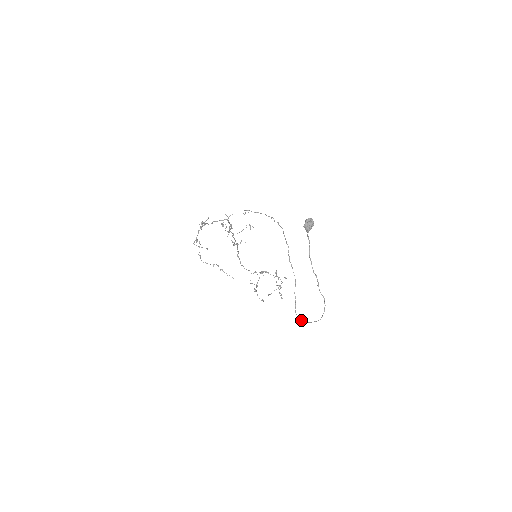
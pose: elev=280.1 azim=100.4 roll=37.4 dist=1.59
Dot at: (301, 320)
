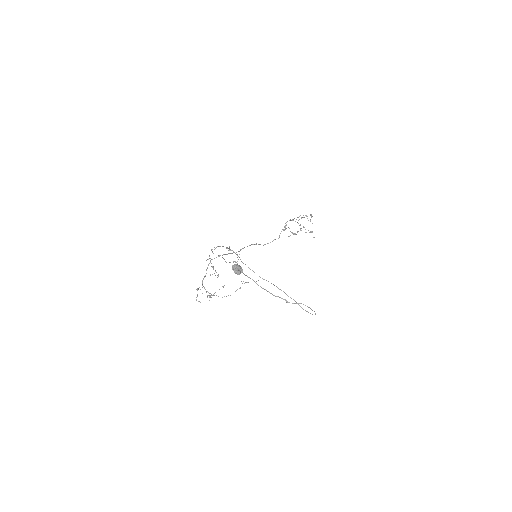
Dot at: occluded
